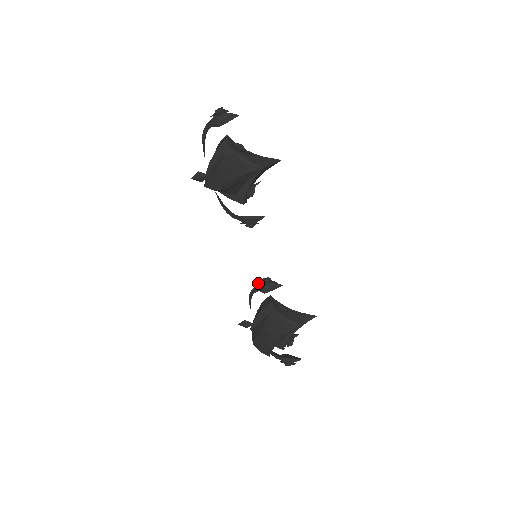
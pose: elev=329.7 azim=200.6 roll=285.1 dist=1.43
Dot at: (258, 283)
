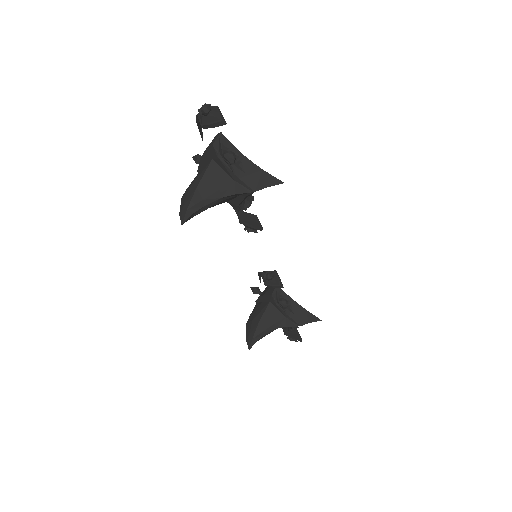
Dot at: (262, 273)
